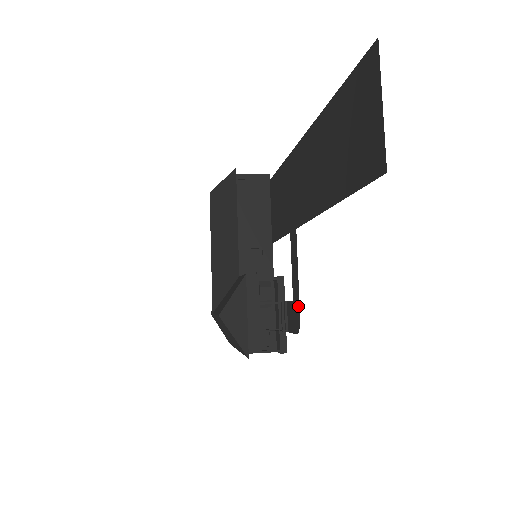
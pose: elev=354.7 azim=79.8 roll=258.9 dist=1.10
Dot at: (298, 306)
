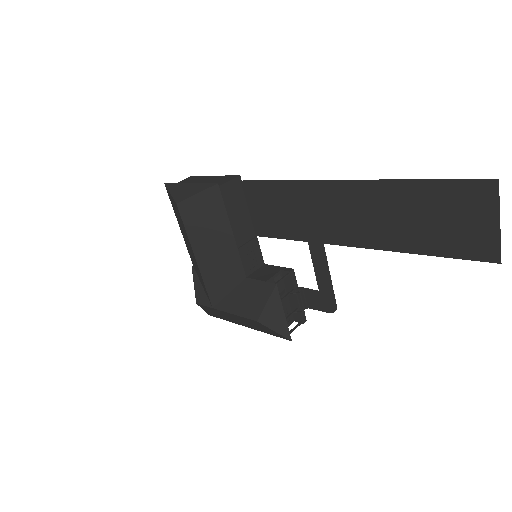
Dot at: (332, 297)
